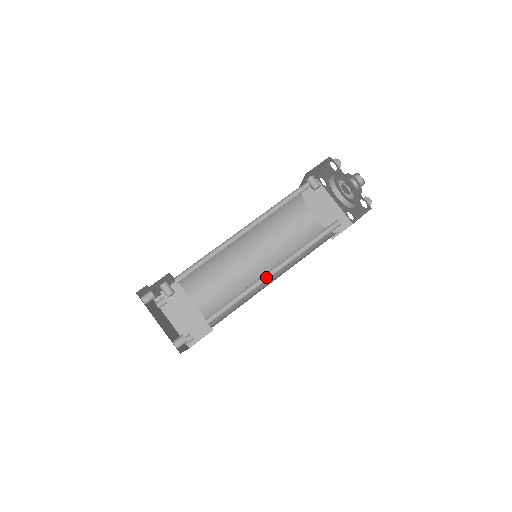
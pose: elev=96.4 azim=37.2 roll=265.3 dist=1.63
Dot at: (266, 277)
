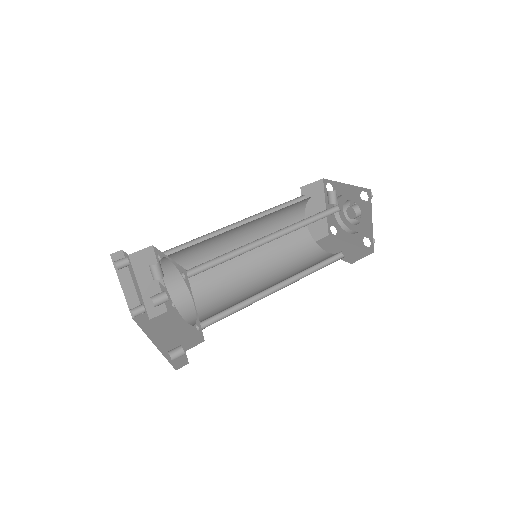
Dot at: (266, 290)
